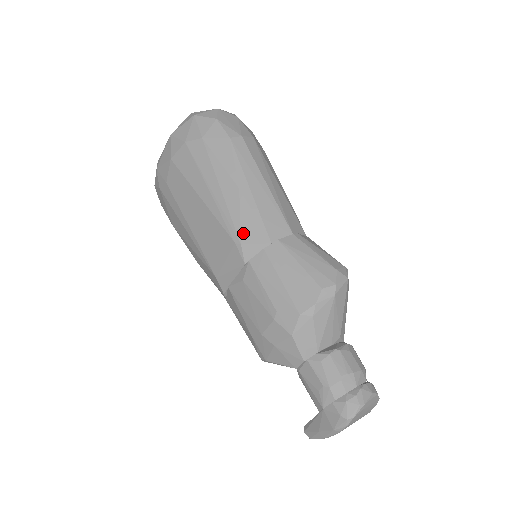
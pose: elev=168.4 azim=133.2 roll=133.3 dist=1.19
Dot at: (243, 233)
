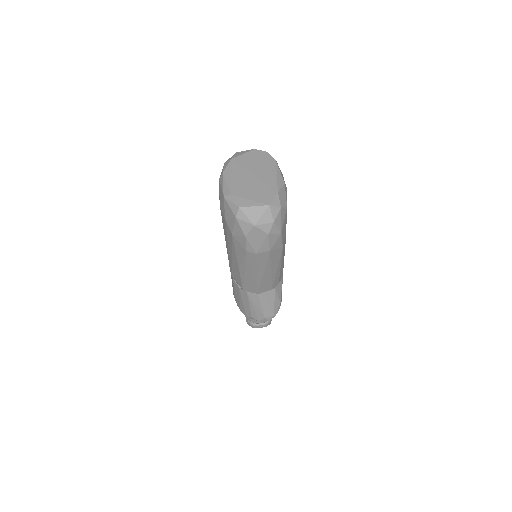
Dot at: (234, 275)
